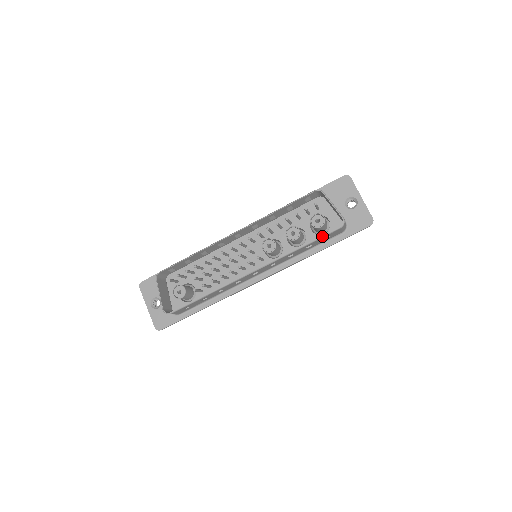
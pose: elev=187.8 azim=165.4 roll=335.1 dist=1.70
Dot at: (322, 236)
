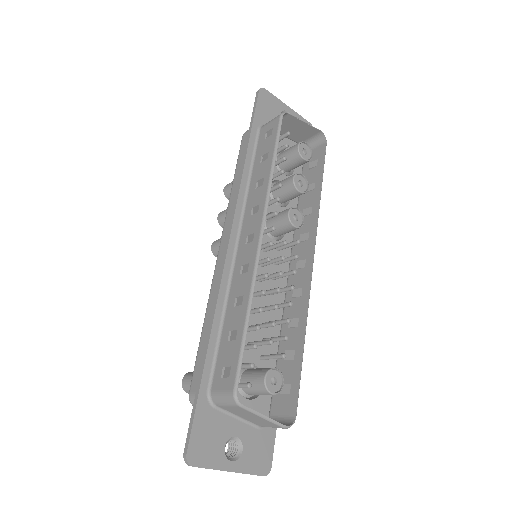
Dot at: occluded
